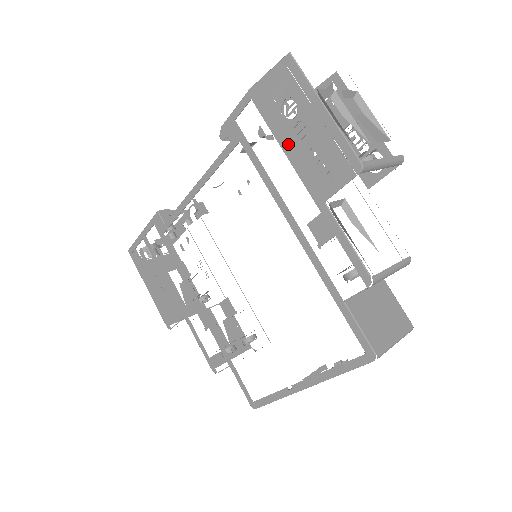
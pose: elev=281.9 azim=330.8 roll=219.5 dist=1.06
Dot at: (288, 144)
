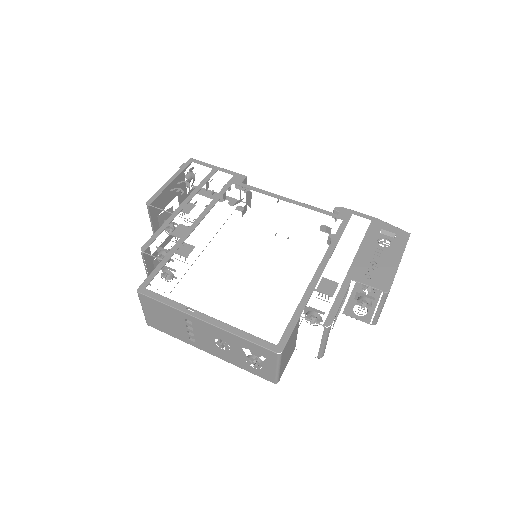
Dot at: (366, 248)
